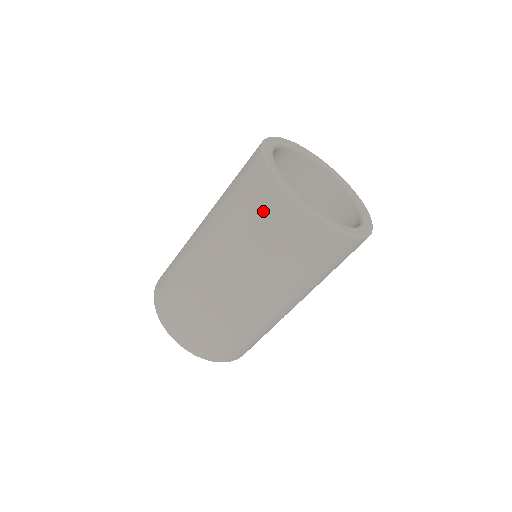
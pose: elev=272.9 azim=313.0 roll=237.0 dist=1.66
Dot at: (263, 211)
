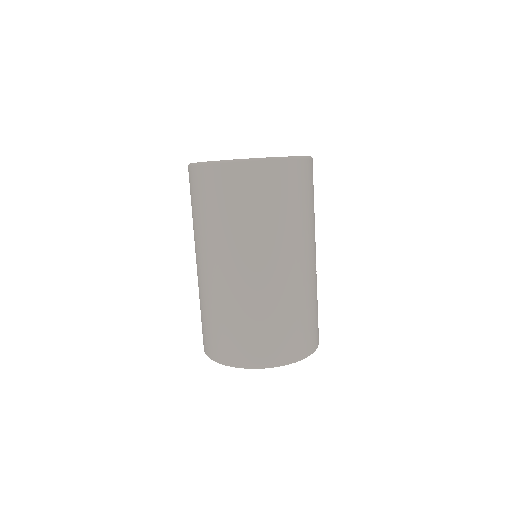
Dot at: (235, 191)
